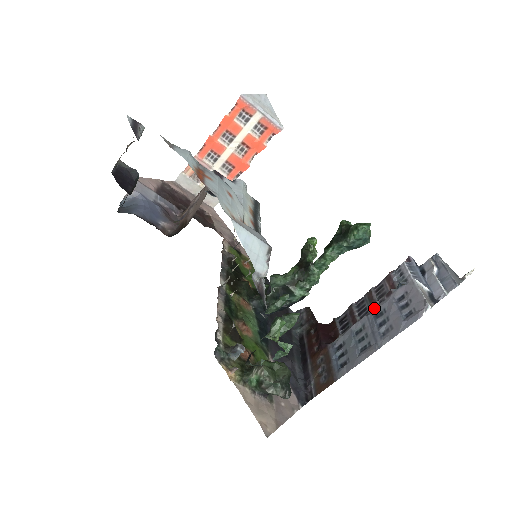
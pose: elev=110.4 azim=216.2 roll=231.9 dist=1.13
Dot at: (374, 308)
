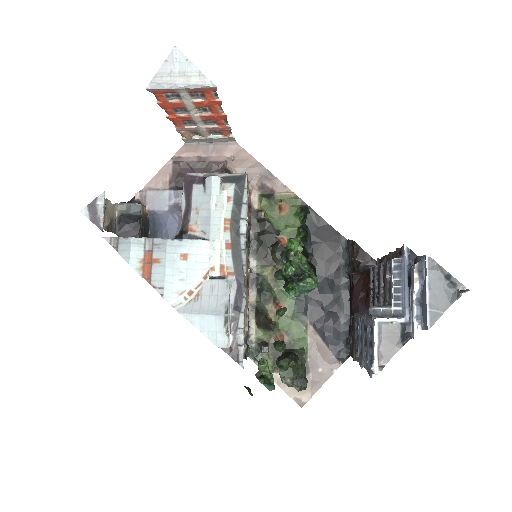
Dot at: occluded
